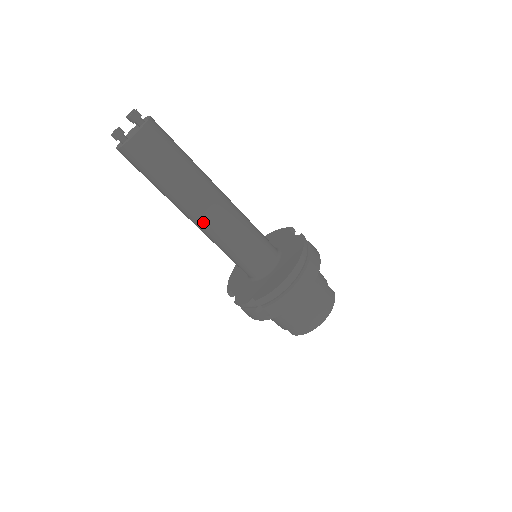
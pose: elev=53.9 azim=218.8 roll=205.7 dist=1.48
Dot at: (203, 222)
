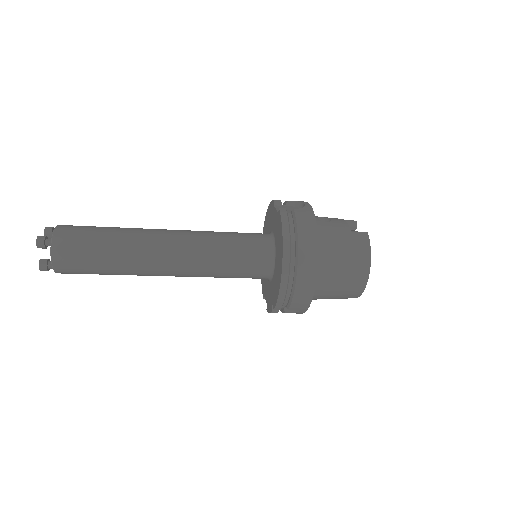
Dot at: (174, 274)
